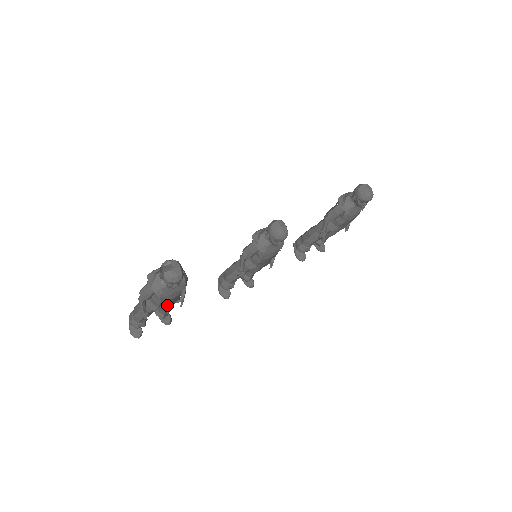
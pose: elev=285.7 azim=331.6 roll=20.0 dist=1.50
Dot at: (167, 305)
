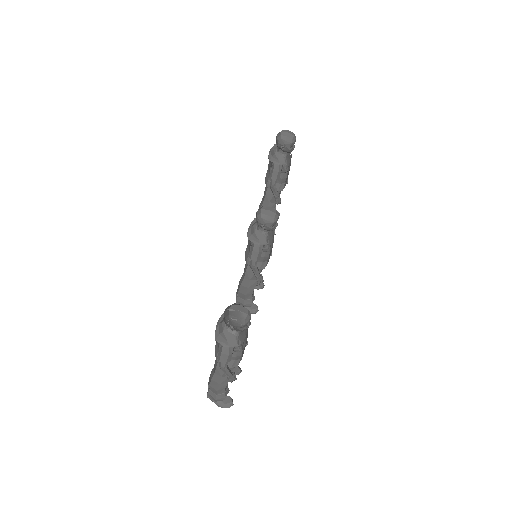
Dot at: (243, 351)
